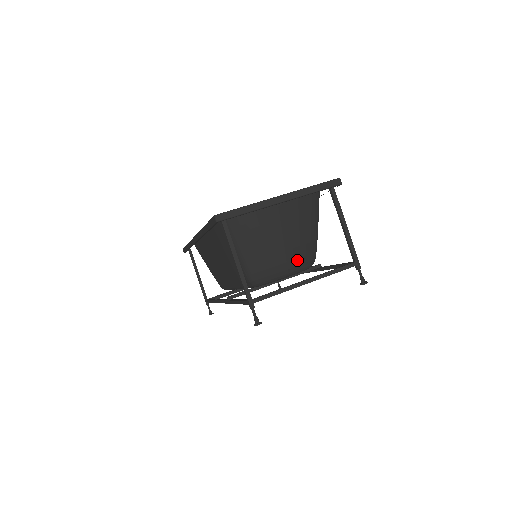
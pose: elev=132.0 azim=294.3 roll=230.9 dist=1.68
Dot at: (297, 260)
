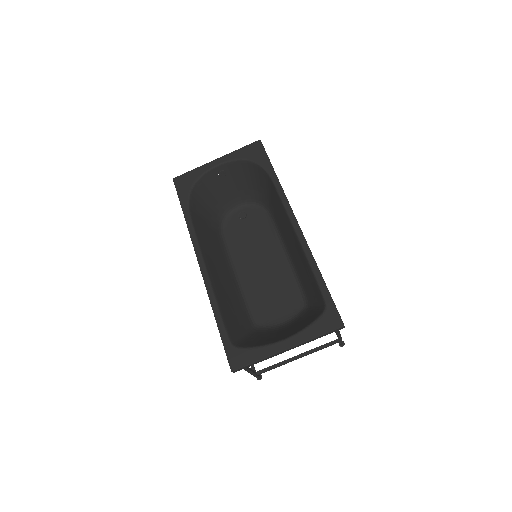
Dot at: occluded
